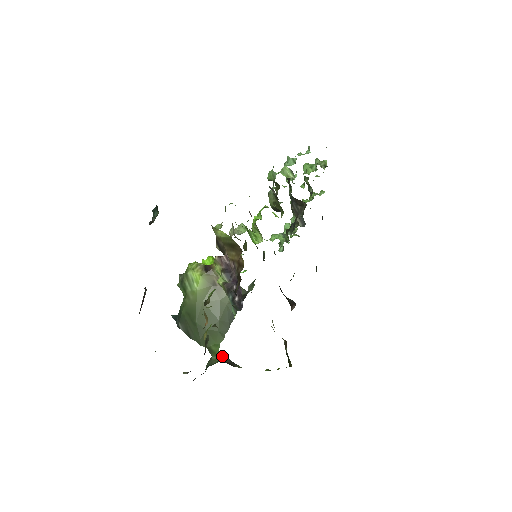
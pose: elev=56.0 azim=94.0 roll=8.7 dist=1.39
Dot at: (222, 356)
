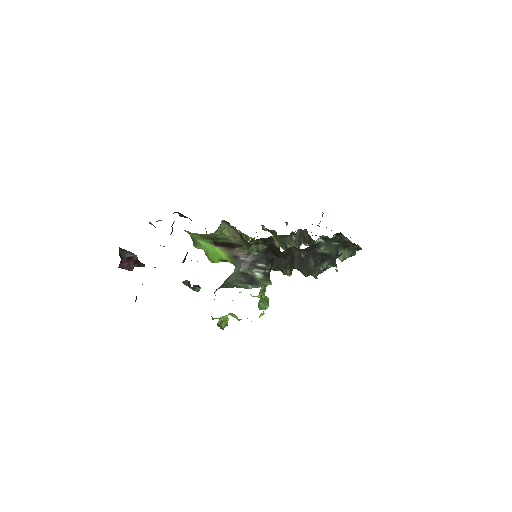
Dot at: occluded
